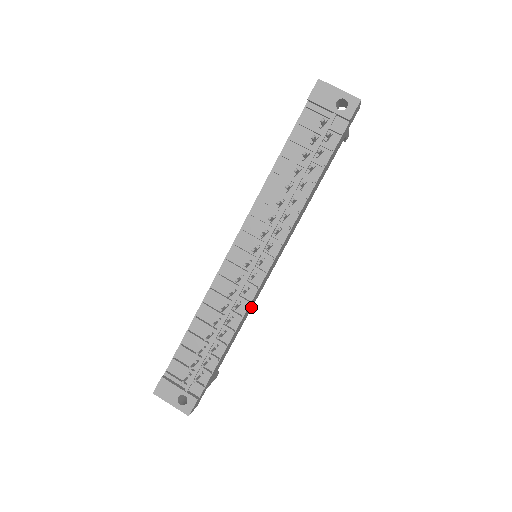
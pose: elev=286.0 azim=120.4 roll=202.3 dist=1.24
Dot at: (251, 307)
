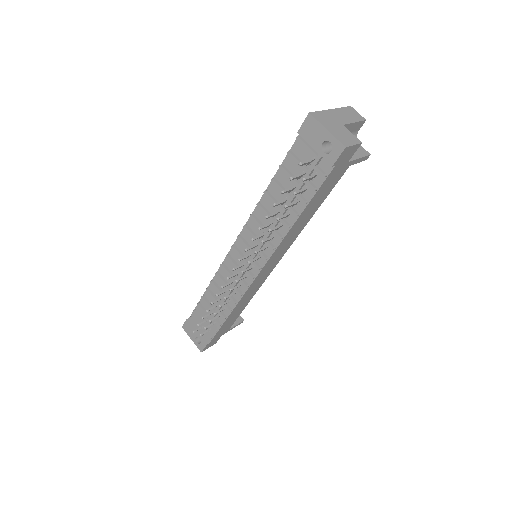
Dot at: (255, 291)
